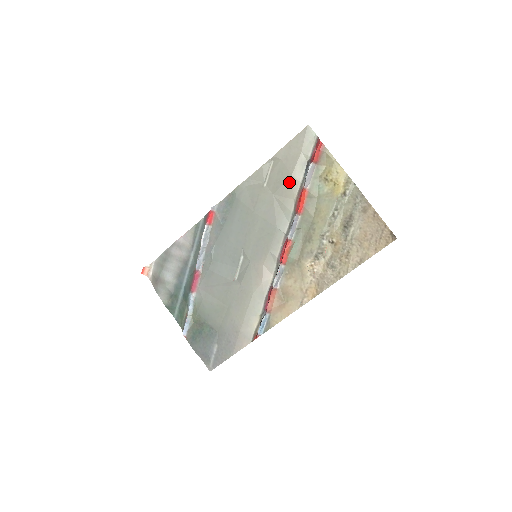
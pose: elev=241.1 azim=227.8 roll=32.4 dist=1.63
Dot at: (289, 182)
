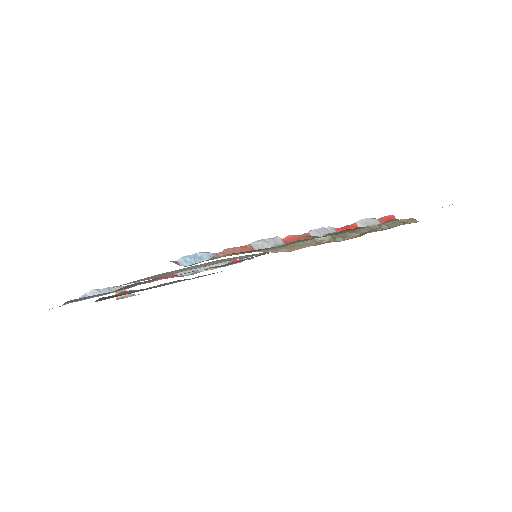
Dot at: occluded
